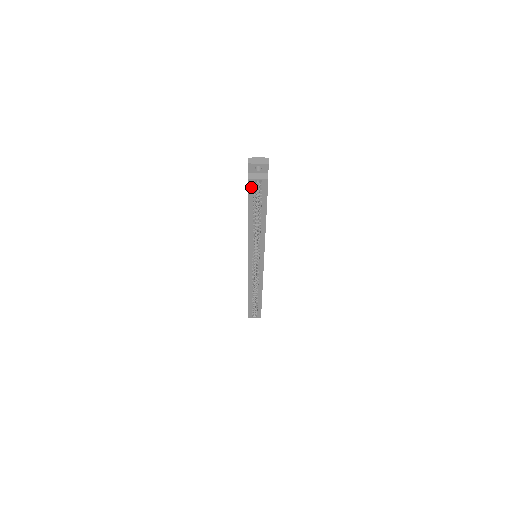
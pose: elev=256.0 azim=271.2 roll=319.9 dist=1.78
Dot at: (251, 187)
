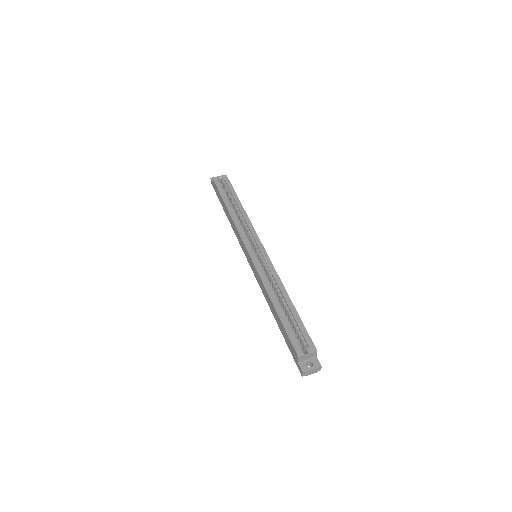
Dot at: (217, 183)
